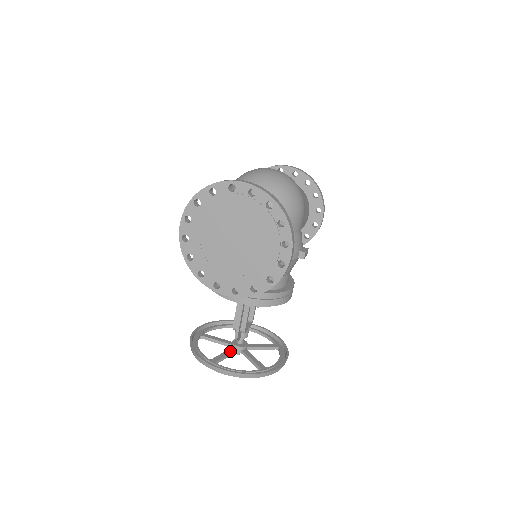
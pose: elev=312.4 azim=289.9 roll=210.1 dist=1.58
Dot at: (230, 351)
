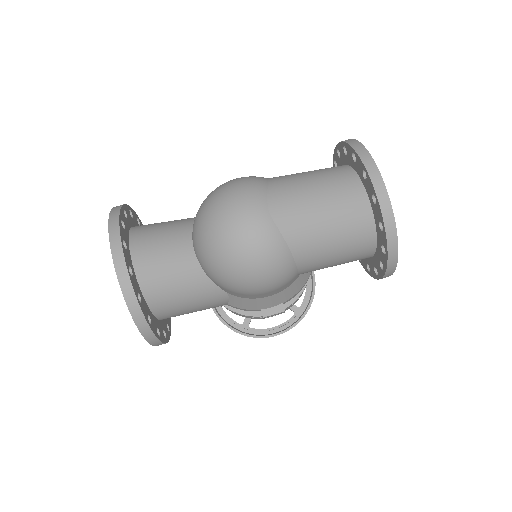
Dot at: occluded
